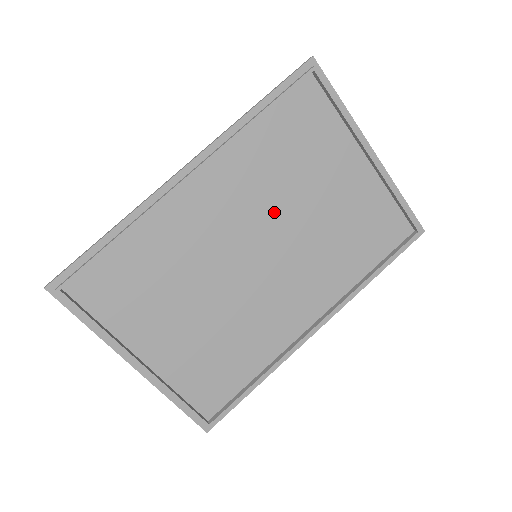
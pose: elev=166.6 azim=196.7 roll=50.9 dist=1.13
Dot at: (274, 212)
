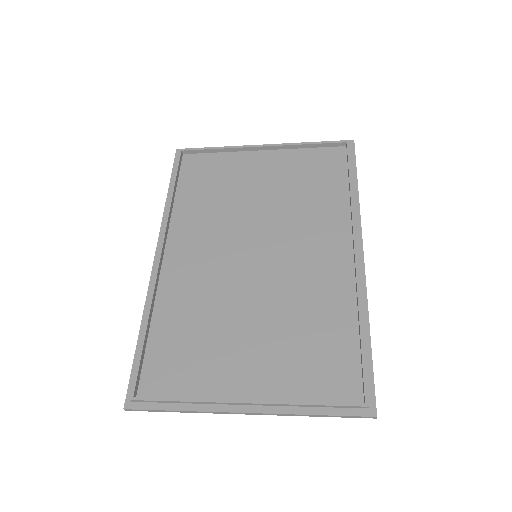
Dot at: (238, 224)
